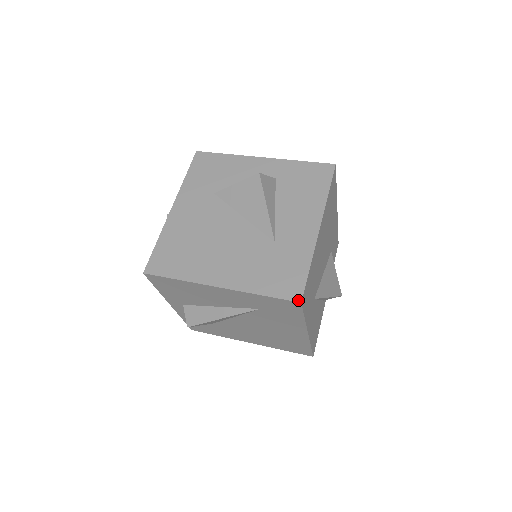
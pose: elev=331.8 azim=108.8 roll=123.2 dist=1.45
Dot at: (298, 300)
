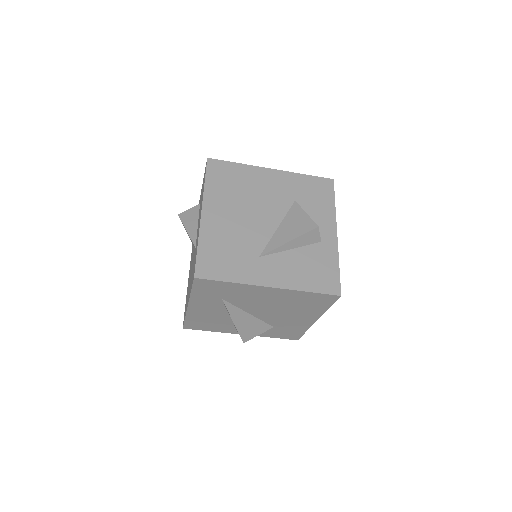
Dot at: (194, 278)
